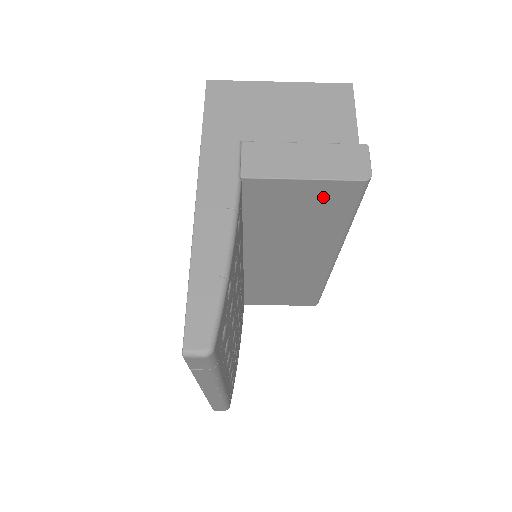
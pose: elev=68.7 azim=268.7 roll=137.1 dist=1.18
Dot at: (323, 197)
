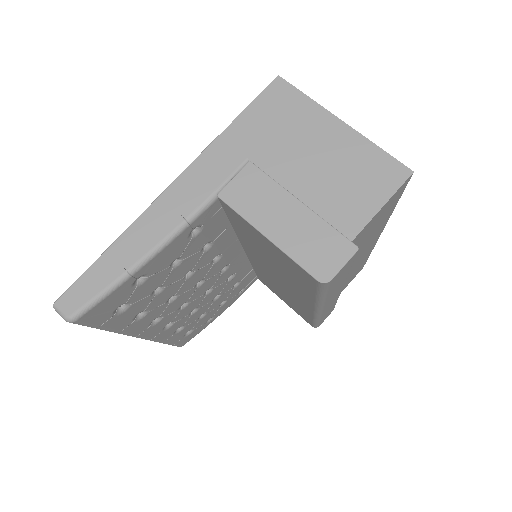
Dot at: (288, 263)
